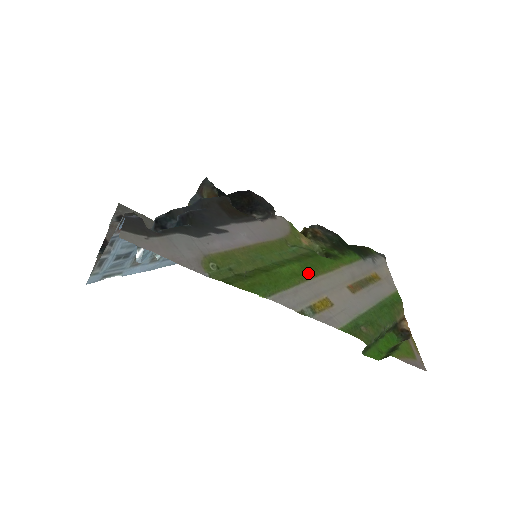
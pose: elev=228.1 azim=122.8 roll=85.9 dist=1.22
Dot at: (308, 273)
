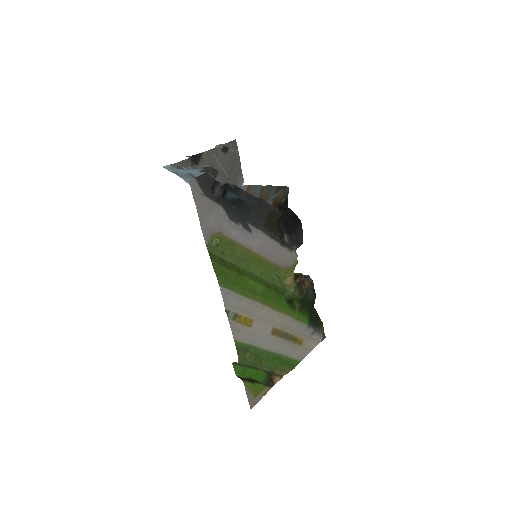
Dot at: (262, 298)
